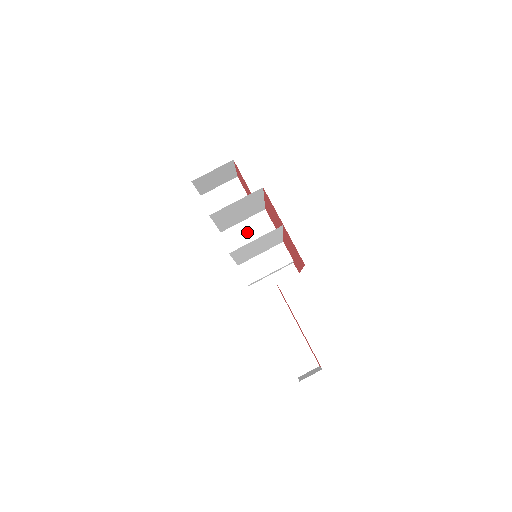
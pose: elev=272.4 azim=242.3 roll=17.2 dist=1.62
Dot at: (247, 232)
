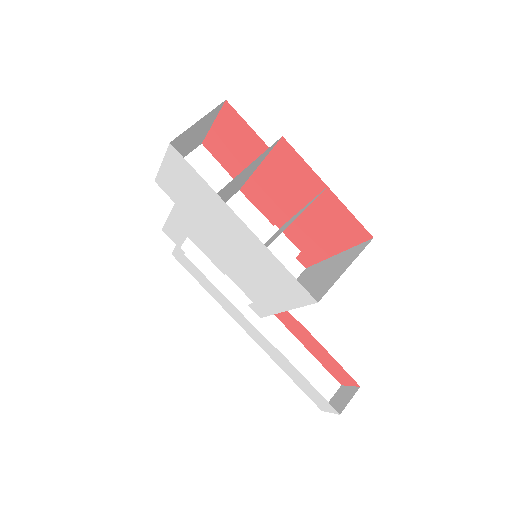
Dot at: occluded
